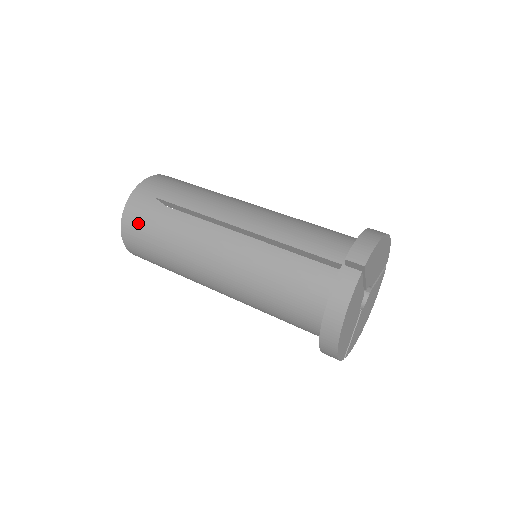
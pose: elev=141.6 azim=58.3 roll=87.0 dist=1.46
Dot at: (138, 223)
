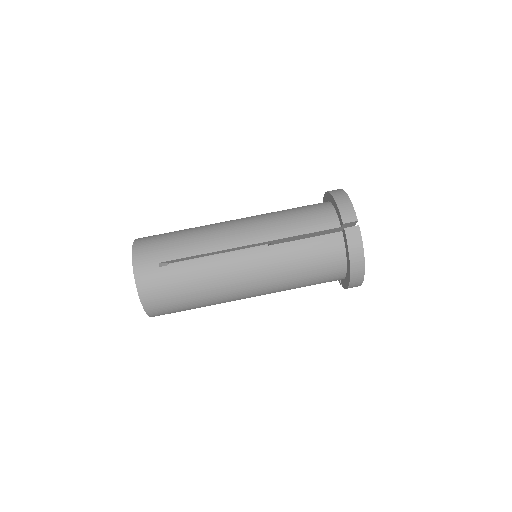
Dot at: (159, 291)
